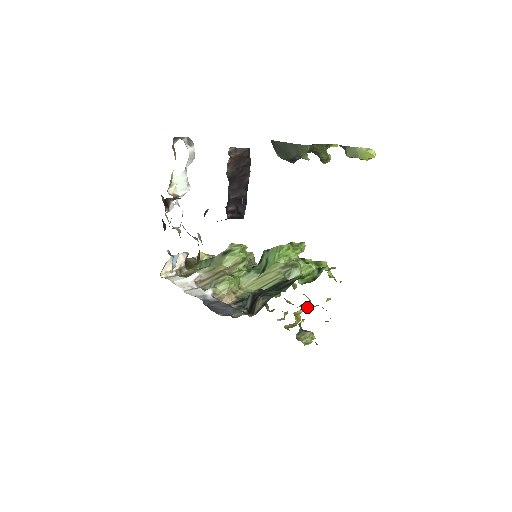
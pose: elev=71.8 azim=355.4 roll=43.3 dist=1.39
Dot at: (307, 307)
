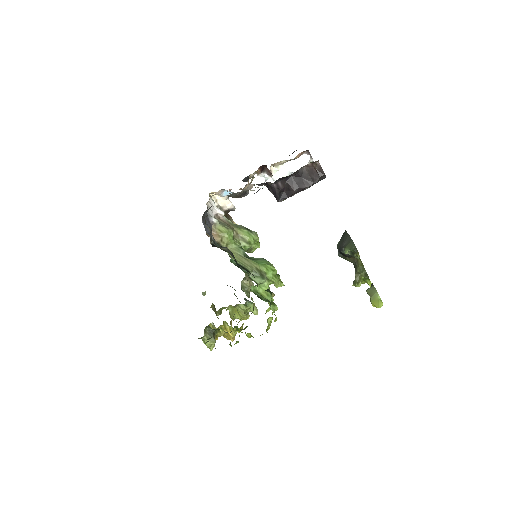
Dot at: (234, 334)
